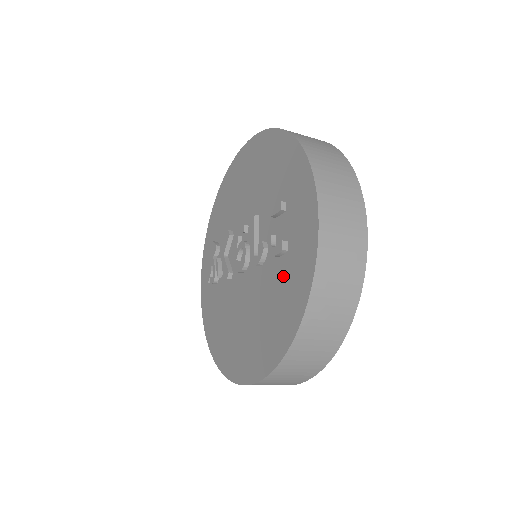
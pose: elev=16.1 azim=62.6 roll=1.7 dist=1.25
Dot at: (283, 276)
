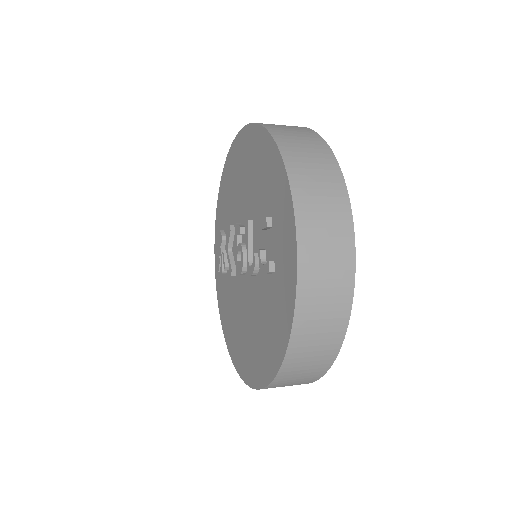
Dot at: (272, 296)
